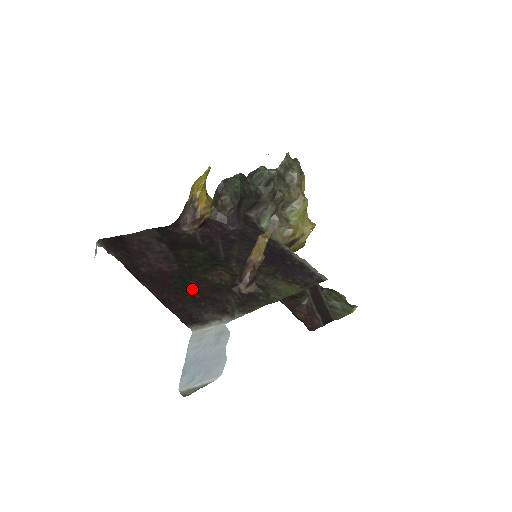
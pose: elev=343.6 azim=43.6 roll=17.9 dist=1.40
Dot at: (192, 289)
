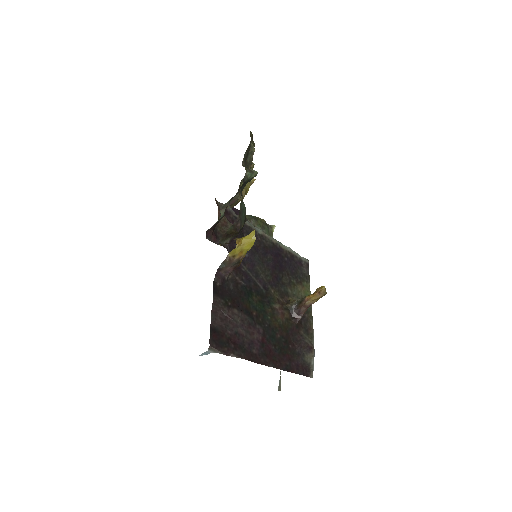
Dot at: (284, 343)
